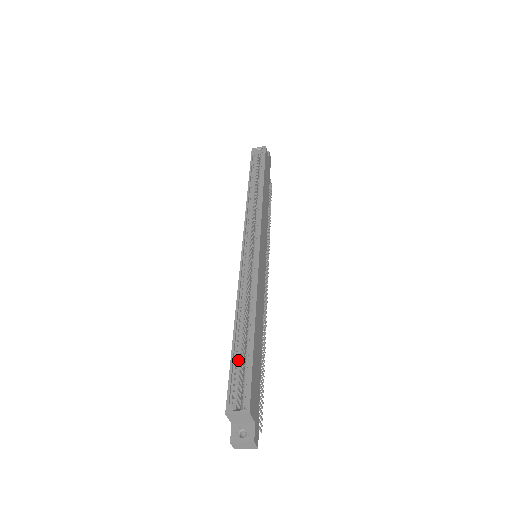
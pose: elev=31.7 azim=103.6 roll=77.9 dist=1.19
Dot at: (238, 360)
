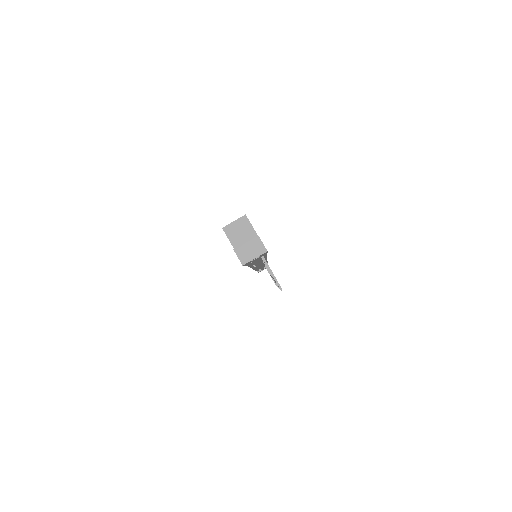
Dot at: occluded
